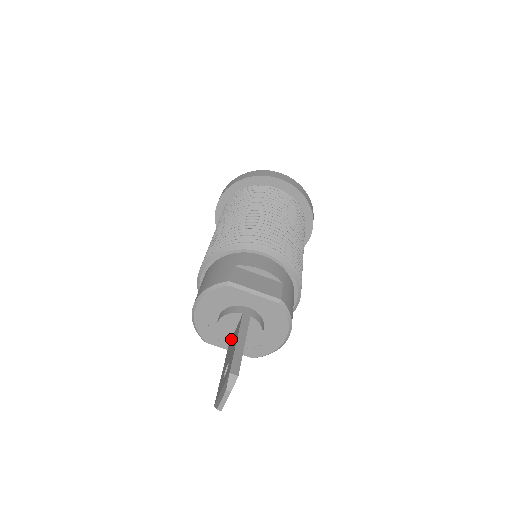
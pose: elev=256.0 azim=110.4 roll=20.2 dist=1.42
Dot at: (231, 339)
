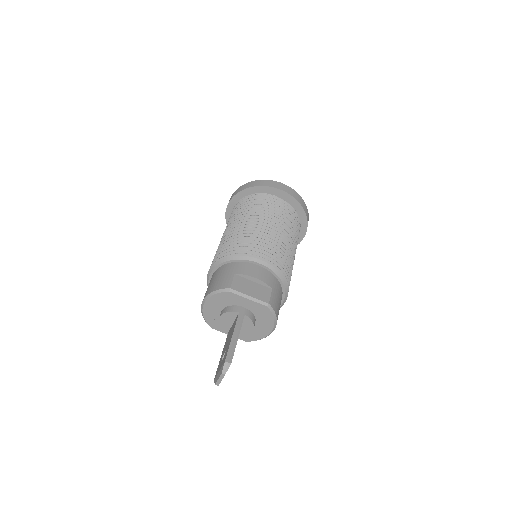
Dot at: (230, 329)
